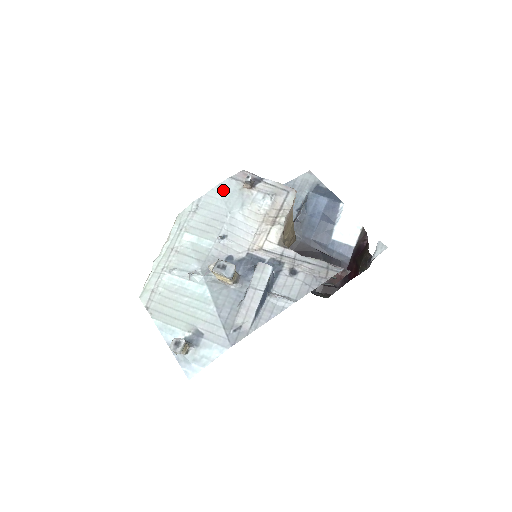
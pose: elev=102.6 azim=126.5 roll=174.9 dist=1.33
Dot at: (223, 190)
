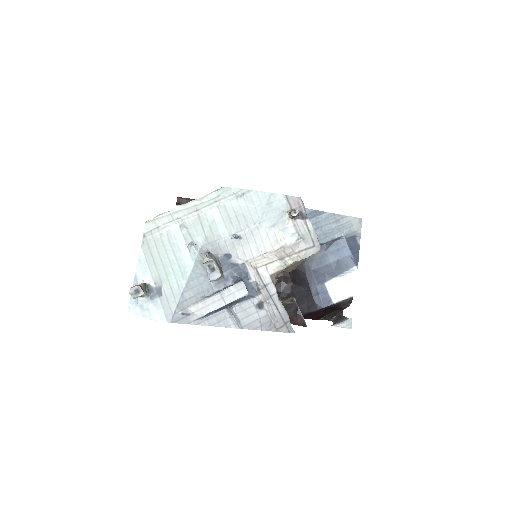
Dot at: (271, 201)
